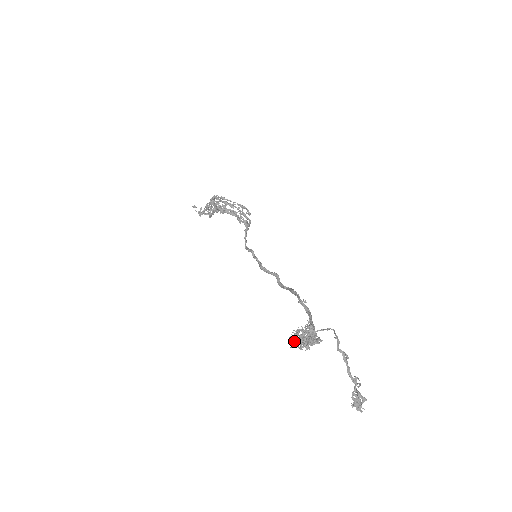
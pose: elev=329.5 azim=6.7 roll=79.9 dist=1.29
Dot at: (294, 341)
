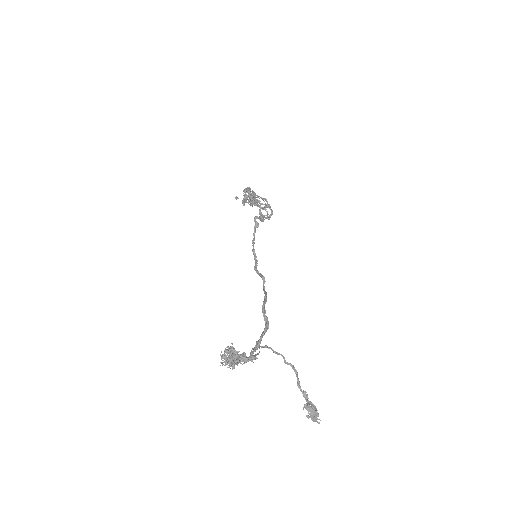
Dot at: (222, 360)
